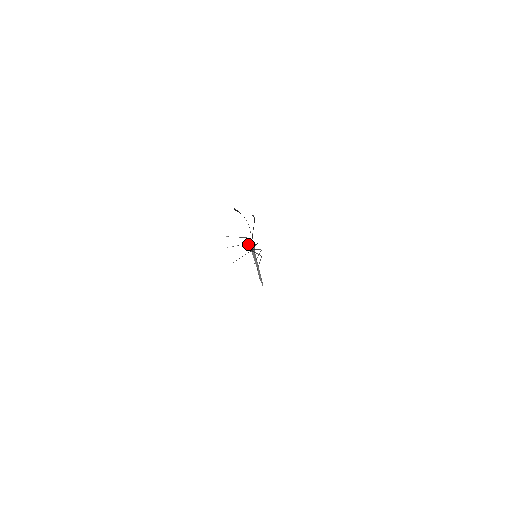
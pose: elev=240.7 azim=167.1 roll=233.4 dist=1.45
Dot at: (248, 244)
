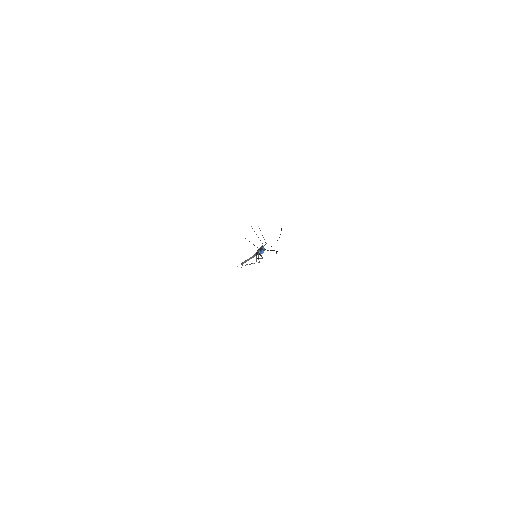
Dot at: (260, 249)
